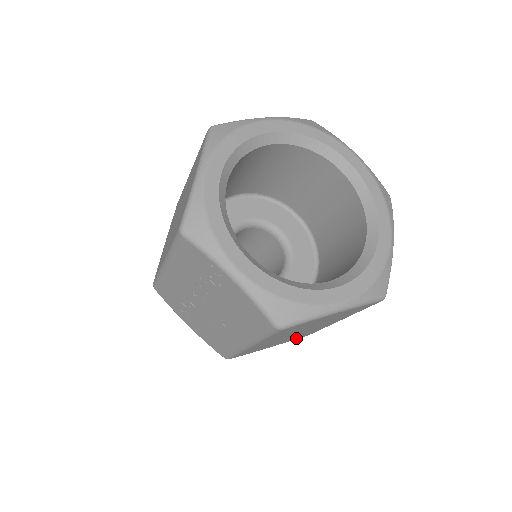
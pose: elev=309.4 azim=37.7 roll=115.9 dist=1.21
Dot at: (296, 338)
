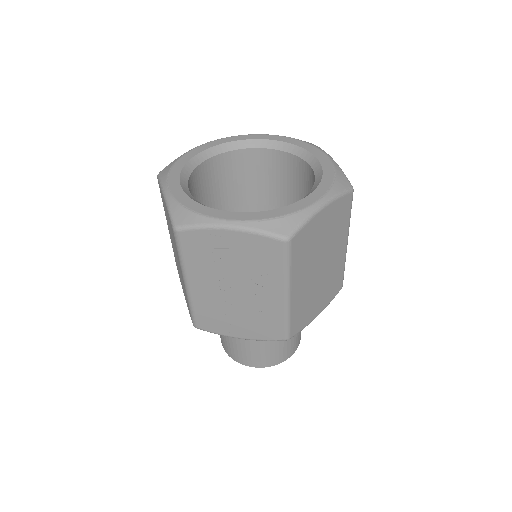
Dot at: (332, 294)
